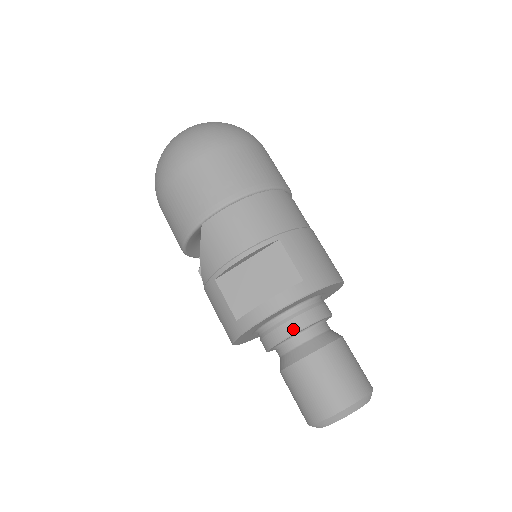
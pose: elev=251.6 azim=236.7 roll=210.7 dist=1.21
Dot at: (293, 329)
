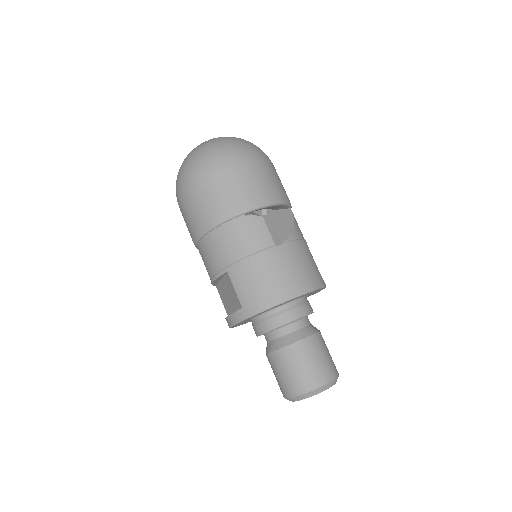
Dot at: (257, 332)
